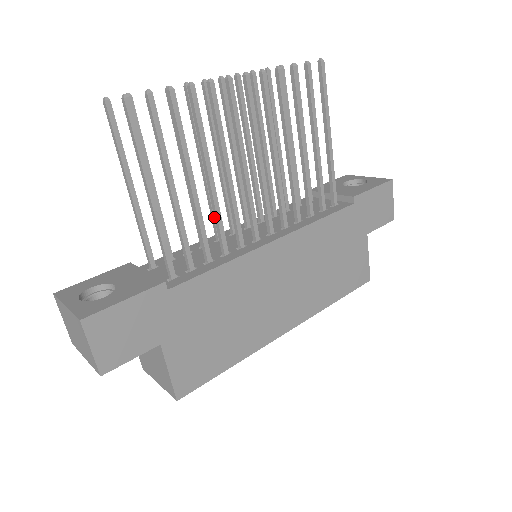
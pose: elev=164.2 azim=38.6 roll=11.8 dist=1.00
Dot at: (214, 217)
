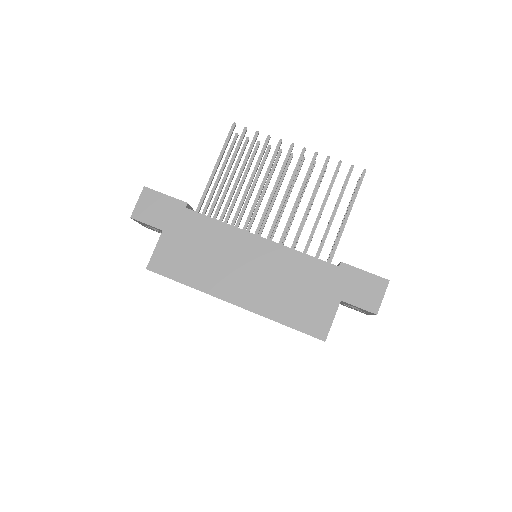
Dot at: (240, 204)
